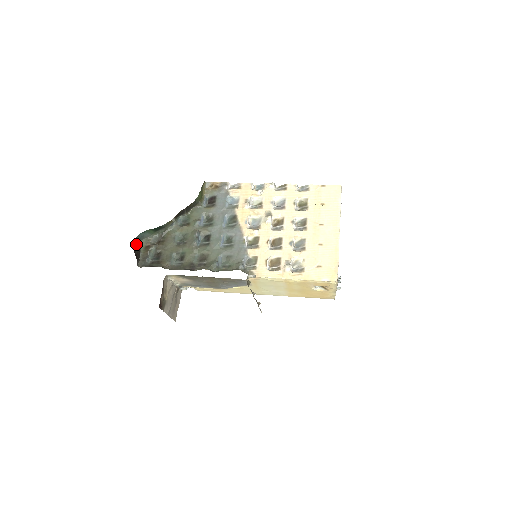
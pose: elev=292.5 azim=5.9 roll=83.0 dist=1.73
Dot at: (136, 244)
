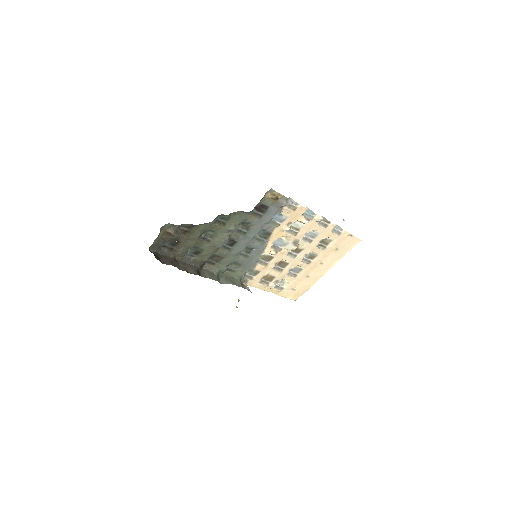
Dot at: occluded
